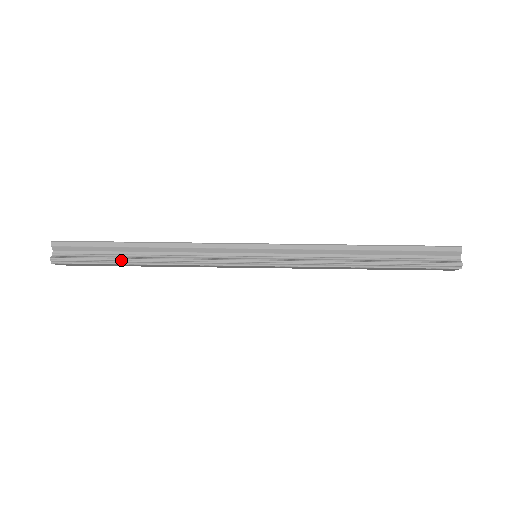
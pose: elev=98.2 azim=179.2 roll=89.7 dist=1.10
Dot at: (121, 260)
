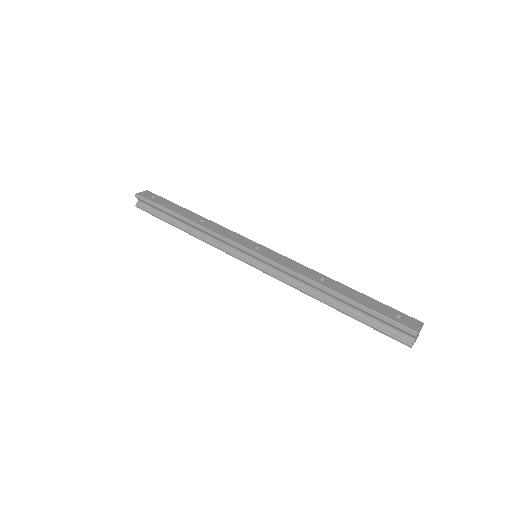
Dot at: (171, 224)
